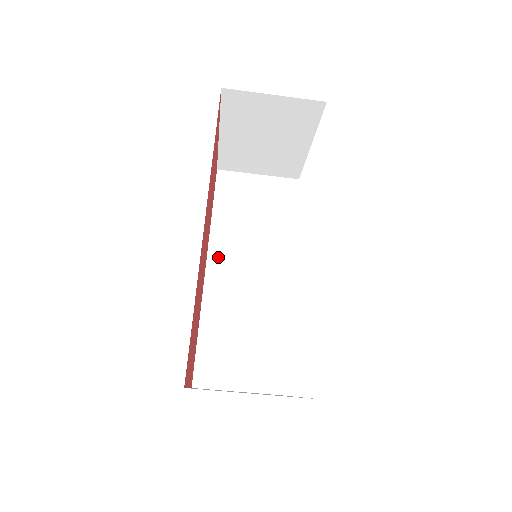
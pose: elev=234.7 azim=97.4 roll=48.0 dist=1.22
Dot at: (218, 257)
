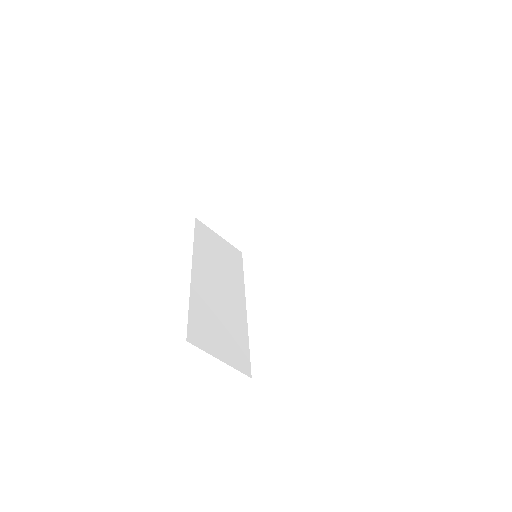
Dot at: (199, 265)
